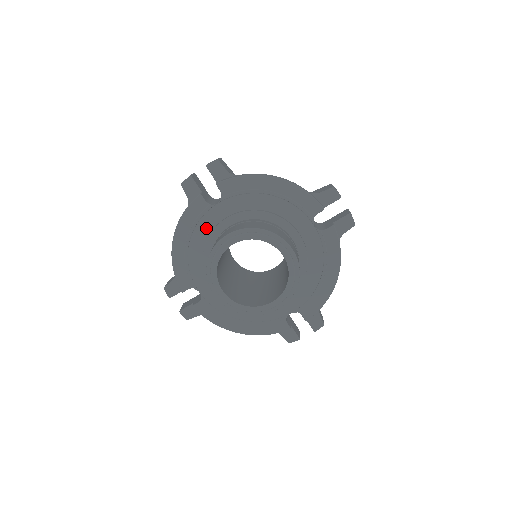
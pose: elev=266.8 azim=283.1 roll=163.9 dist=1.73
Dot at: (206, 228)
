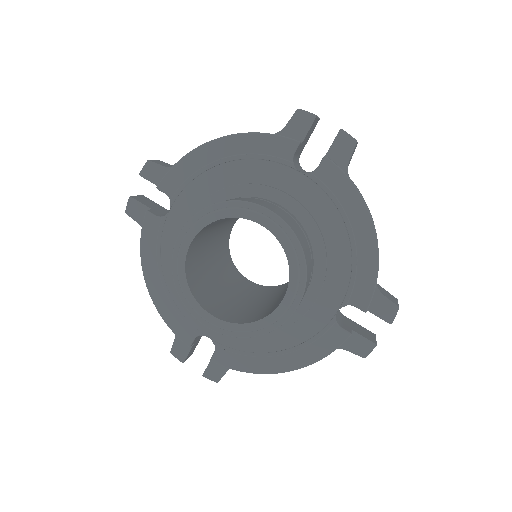
Dot at: occluded
